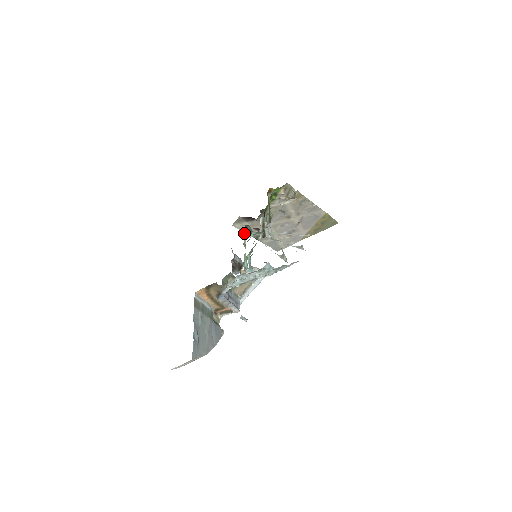
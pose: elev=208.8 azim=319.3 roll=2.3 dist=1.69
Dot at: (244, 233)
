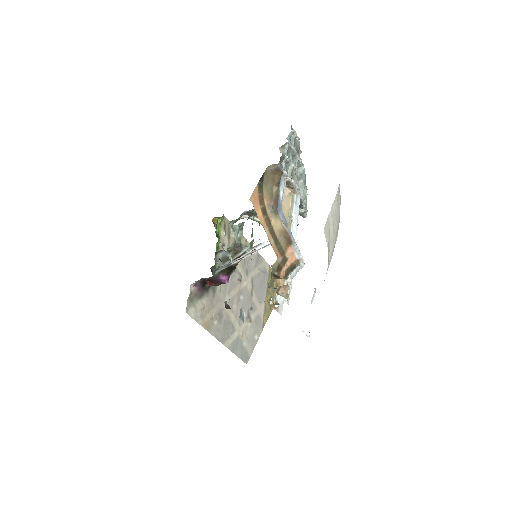
Dot at: (220, 259)
